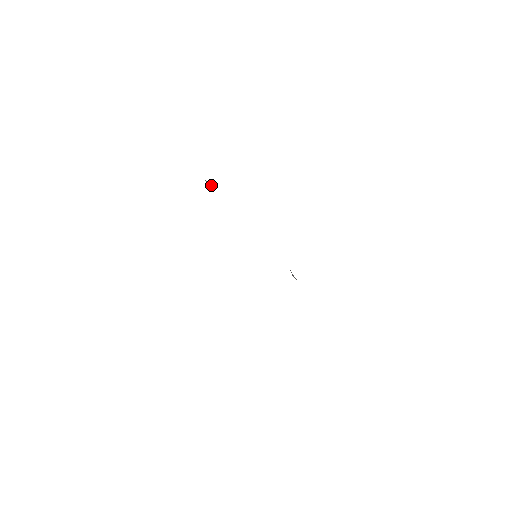
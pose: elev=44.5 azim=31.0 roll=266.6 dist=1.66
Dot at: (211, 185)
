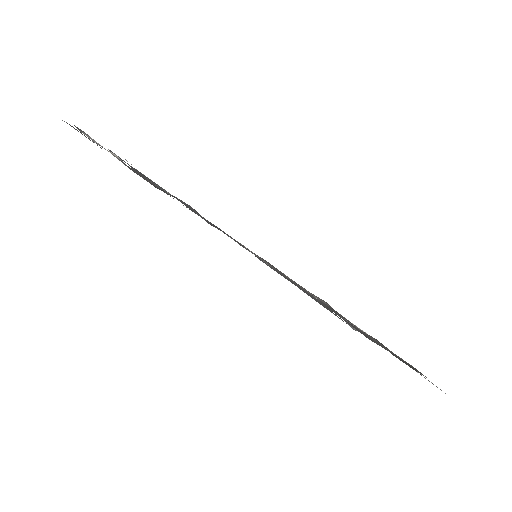
Dot at: occluded
